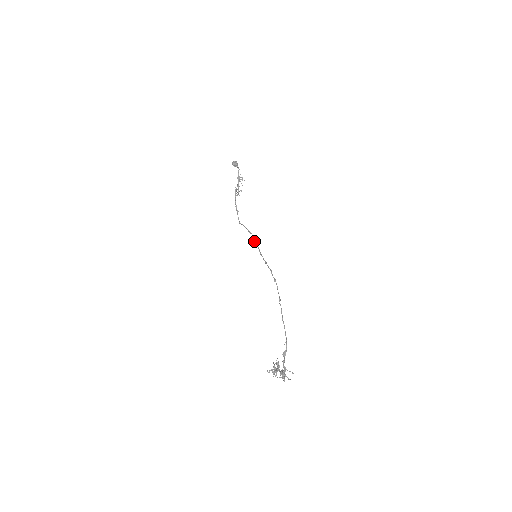
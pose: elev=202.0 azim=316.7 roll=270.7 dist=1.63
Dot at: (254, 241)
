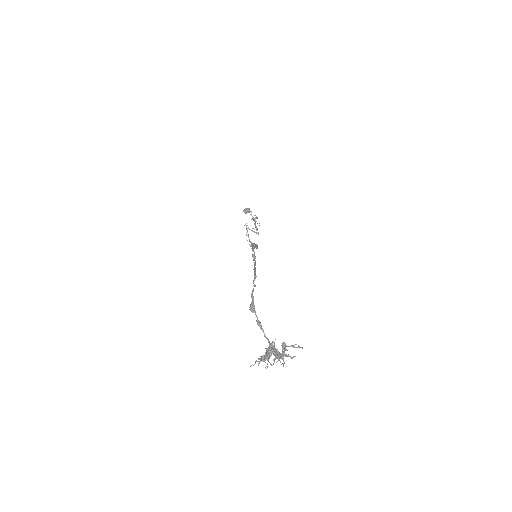
Dot at: occluded
